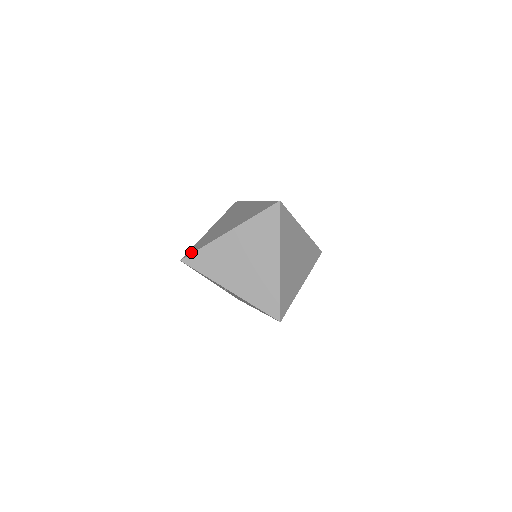
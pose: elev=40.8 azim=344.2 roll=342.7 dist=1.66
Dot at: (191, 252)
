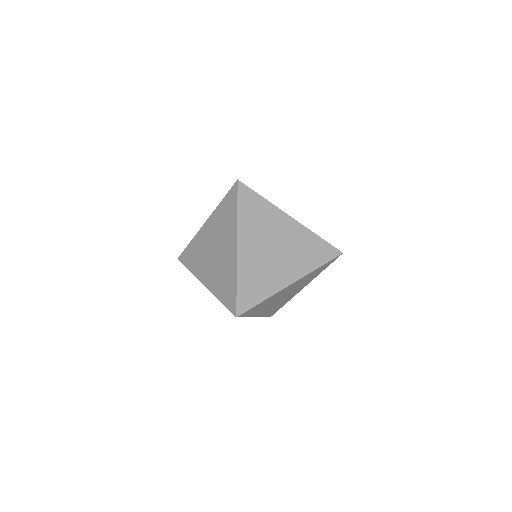
Dot at: (248, 305)
